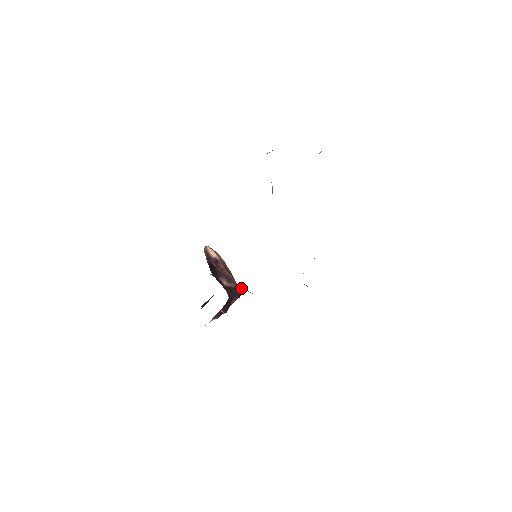
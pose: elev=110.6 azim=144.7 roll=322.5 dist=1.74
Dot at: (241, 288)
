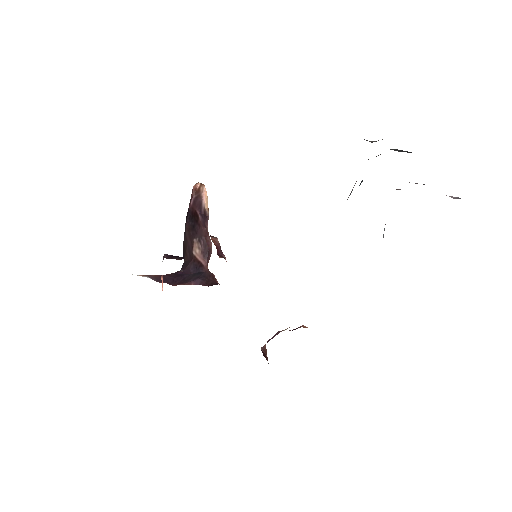
Dot at: occluded
